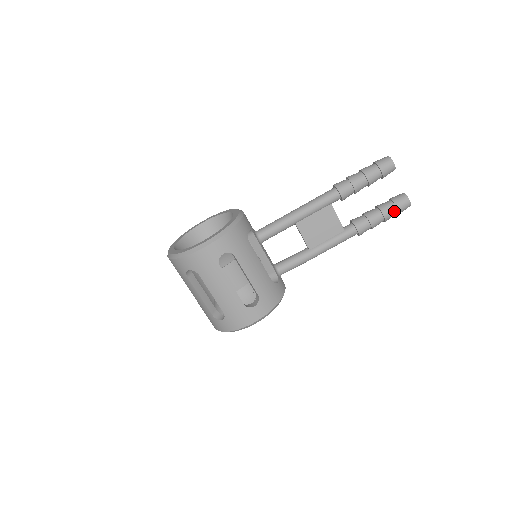
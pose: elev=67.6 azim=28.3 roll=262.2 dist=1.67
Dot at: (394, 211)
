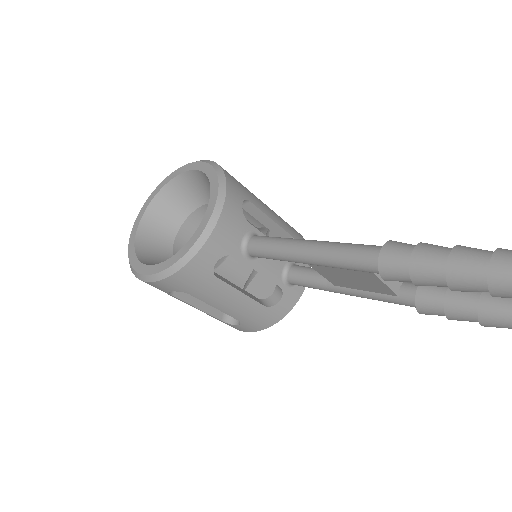
Dot at: (510, 328)
